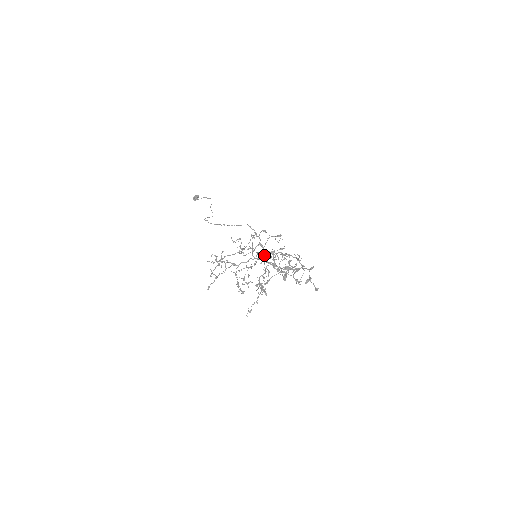
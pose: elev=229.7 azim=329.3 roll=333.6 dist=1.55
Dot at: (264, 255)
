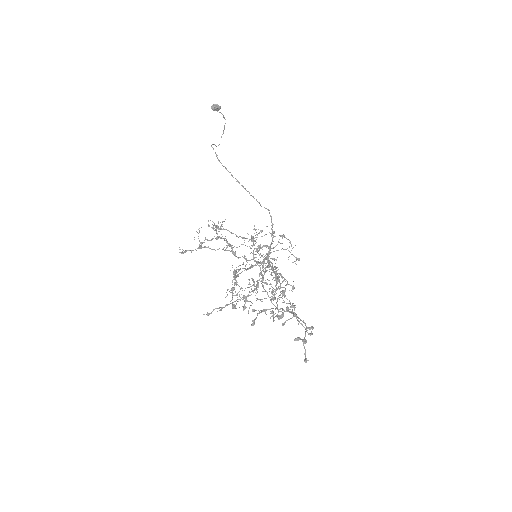
Dot at: (278, 276)
